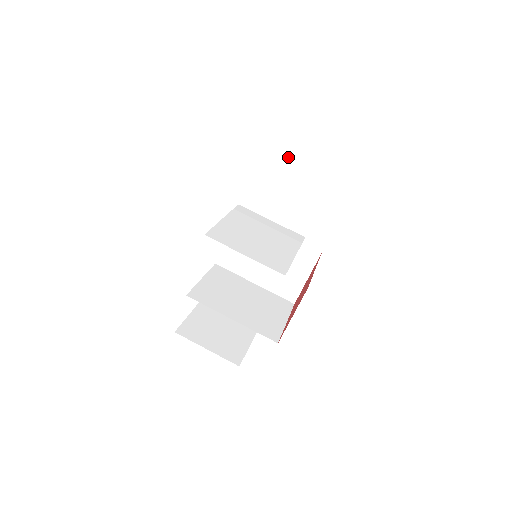
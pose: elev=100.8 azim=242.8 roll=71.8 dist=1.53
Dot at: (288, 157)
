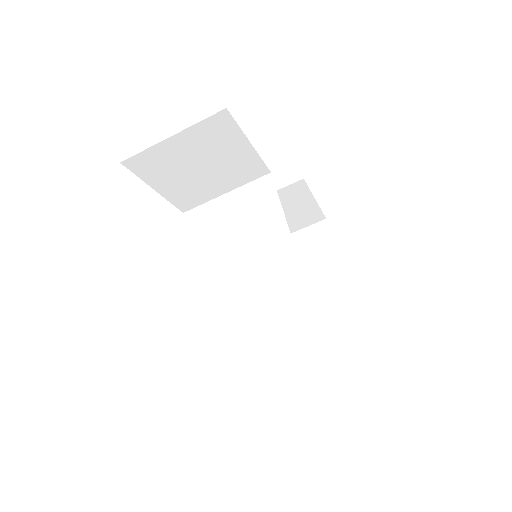
Dot at: (167, 153)
